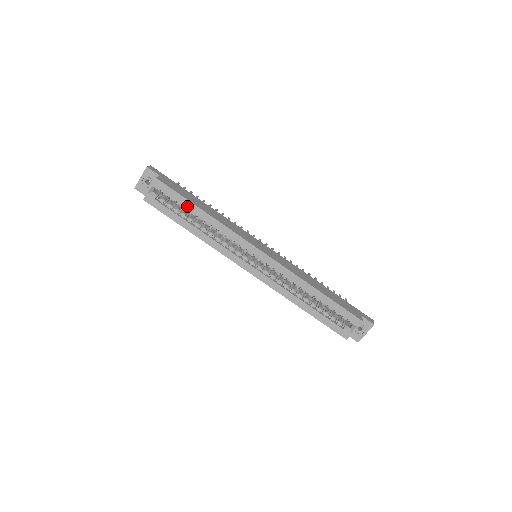
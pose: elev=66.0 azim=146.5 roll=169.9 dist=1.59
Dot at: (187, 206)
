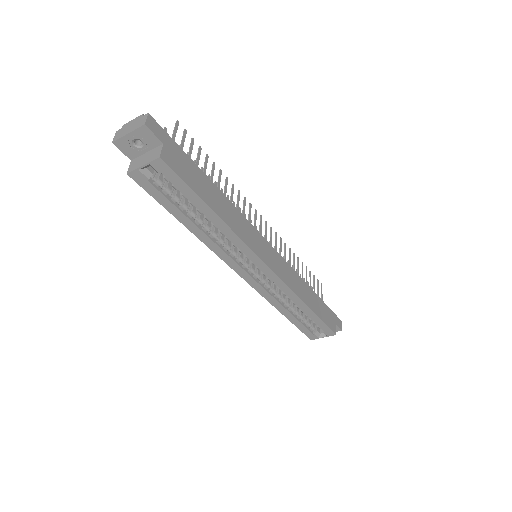
Dot at: (195, 203)
